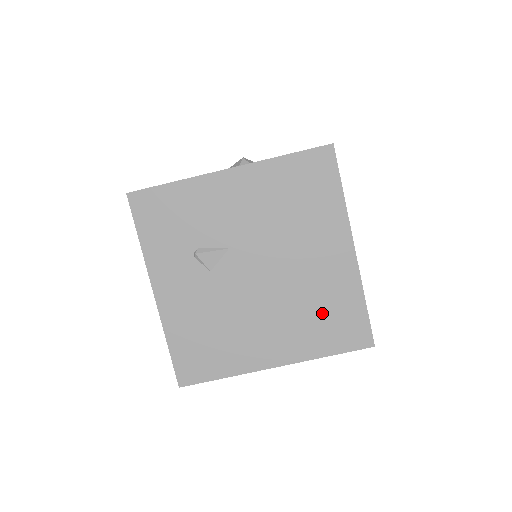
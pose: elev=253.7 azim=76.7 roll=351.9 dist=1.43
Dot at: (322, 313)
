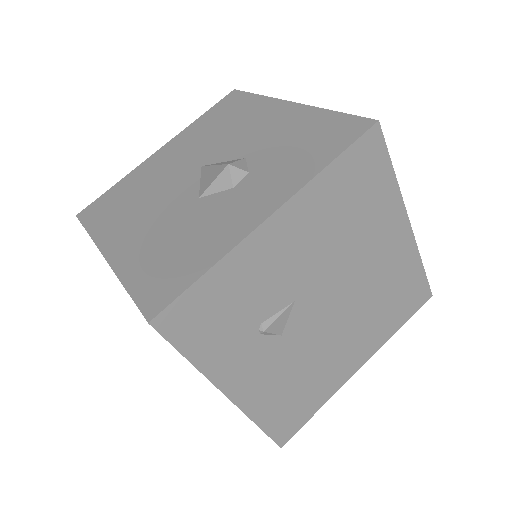
Dot at: (390, 299)
